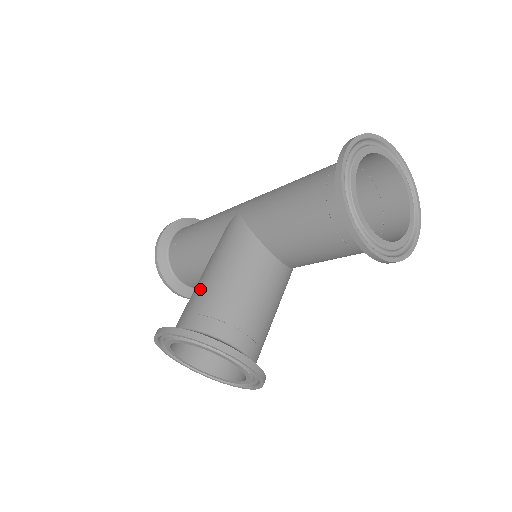
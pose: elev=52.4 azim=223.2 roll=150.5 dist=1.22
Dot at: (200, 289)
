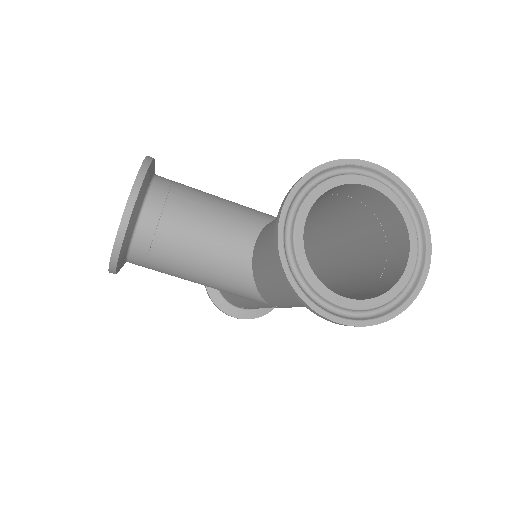
Dot at: occluded
